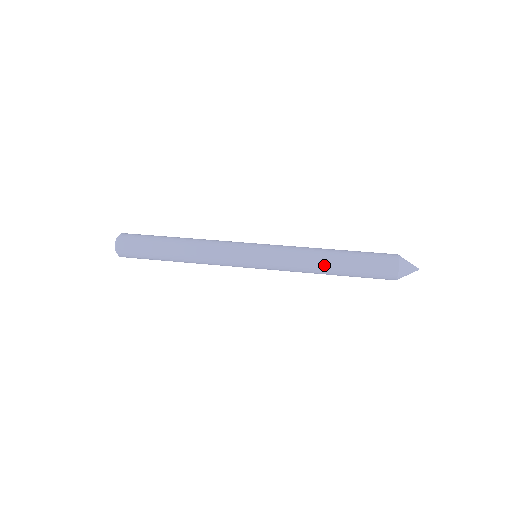
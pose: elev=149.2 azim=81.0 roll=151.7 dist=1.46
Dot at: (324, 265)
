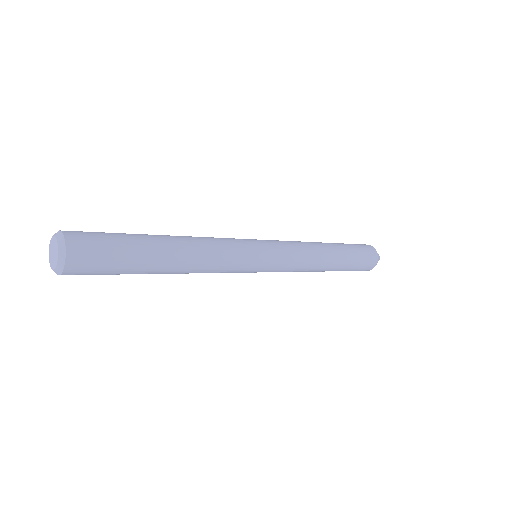
Dot at: (327, 263)
